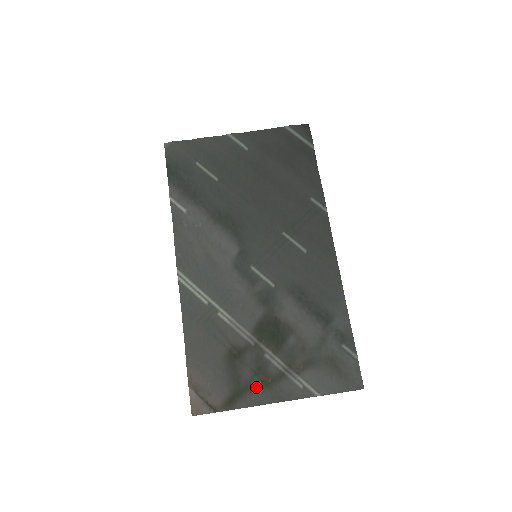
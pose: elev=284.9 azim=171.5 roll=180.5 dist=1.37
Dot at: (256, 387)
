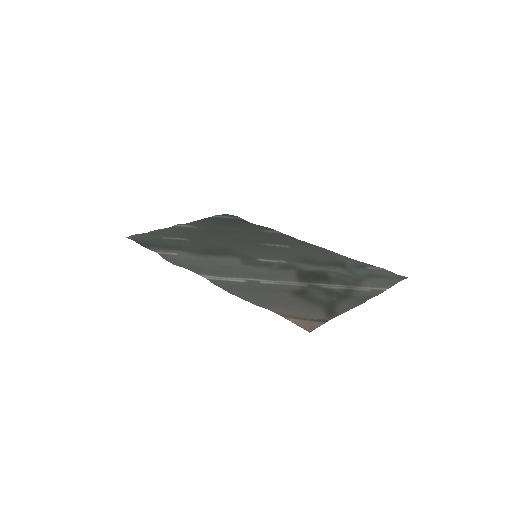
Dot at: (339, 300)
